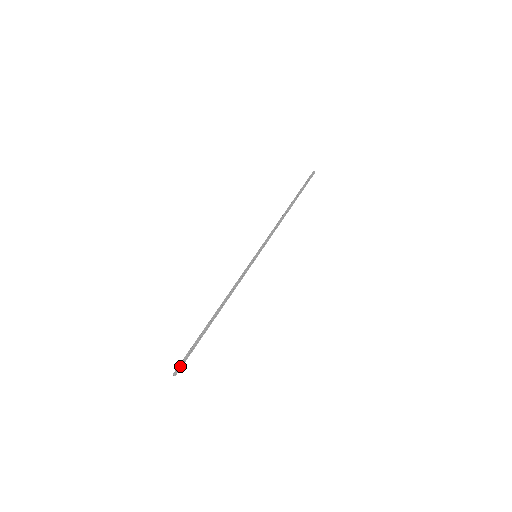
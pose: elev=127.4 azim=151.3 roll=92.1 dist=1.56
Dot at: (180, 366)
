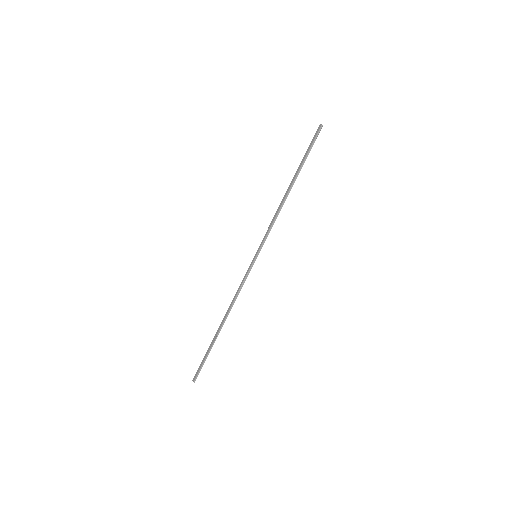
Dot at: occluded
